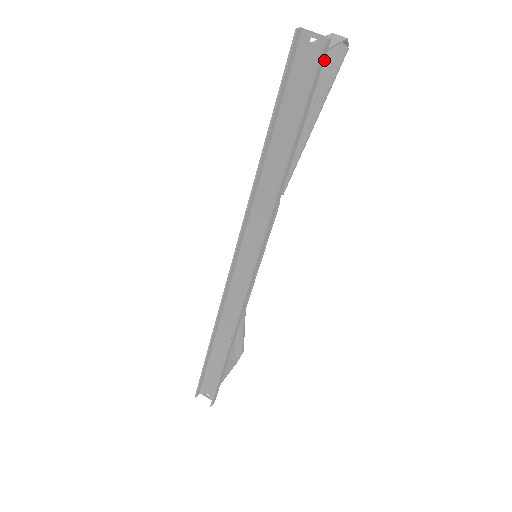
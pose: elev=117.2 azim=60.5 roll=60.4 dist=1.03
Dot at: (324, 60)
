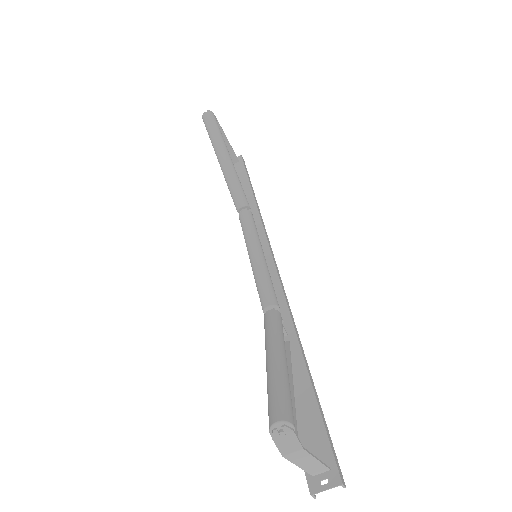
Dot at: (336, 463)
